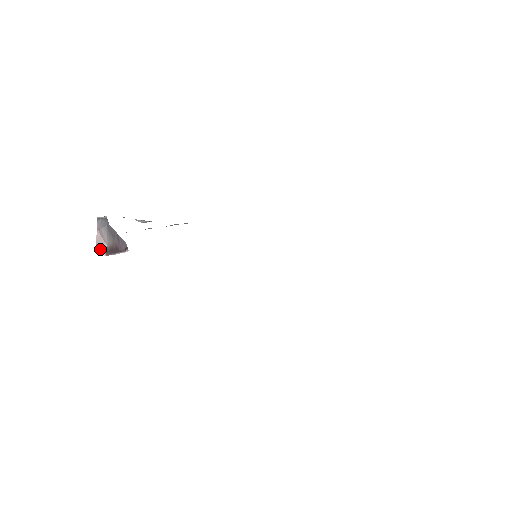
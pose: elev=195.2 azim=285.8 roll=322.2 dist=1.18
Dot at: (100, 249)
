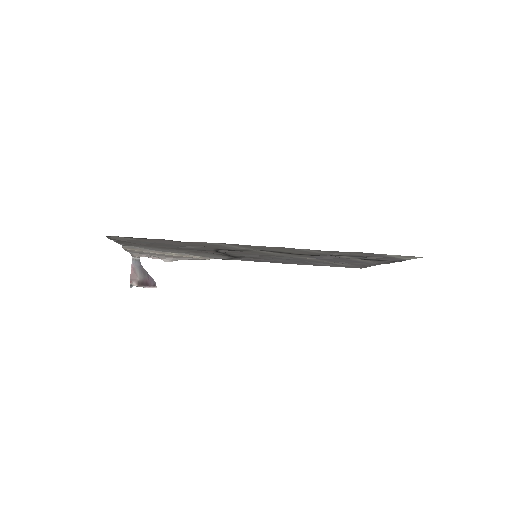
Dot at: (133, 282)
